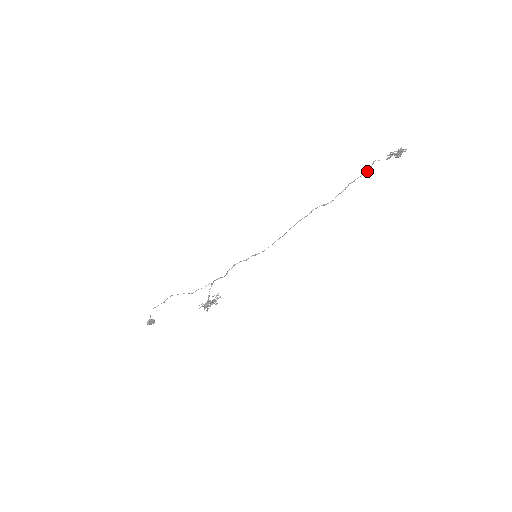
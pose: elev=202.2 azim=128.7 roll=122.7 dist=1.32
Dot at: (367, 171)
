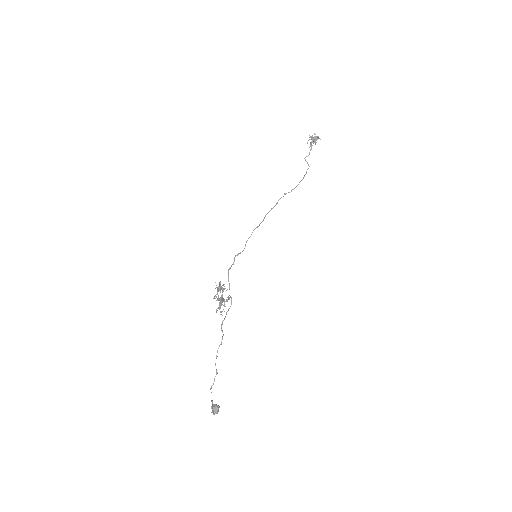
Dot at: occluded
